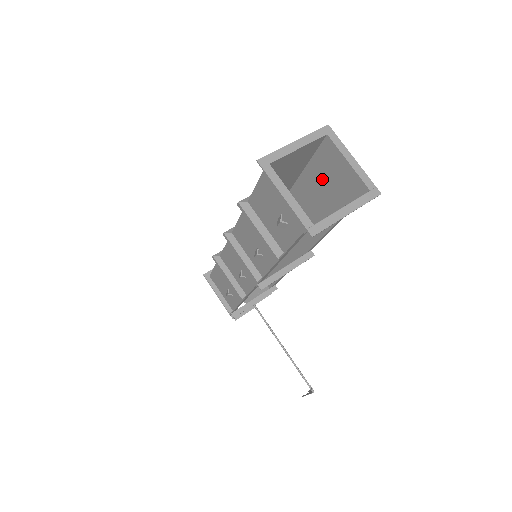
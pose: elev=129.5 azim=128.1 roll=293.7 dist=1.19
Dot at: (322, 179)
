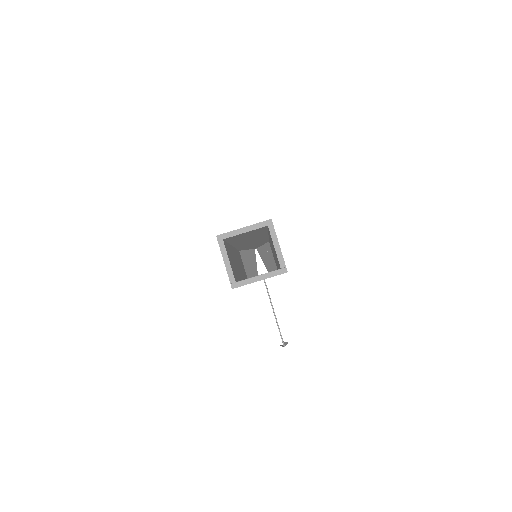
Dot at: (272, 243)
